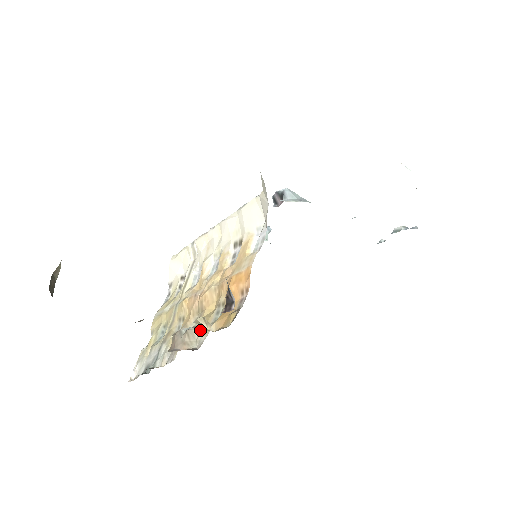
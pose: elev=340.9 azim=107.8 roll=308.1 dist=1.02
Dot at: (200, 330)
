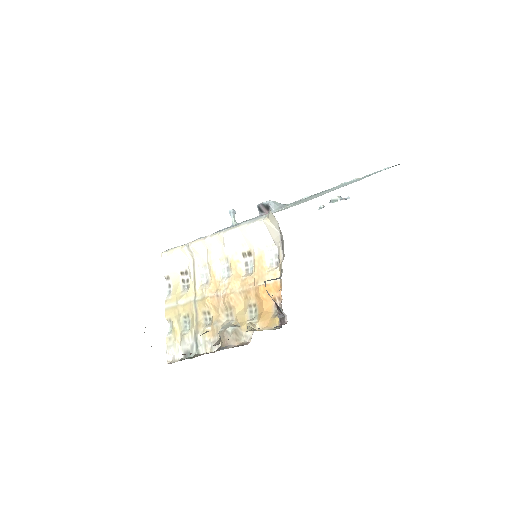
Dot at: (242, 327)
